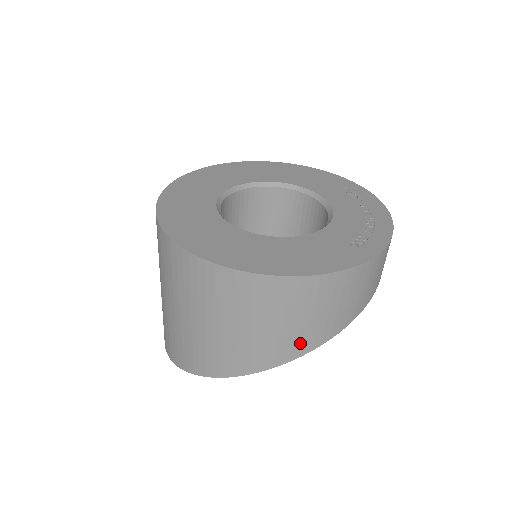
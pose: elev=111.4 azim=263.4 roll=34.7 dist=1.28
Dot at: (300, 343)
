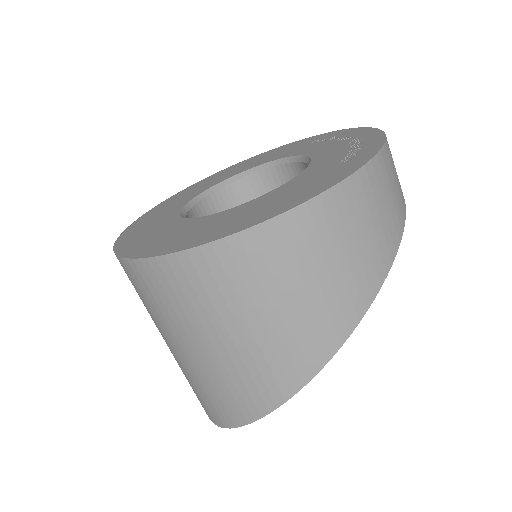
Dot at: (346, 305)
